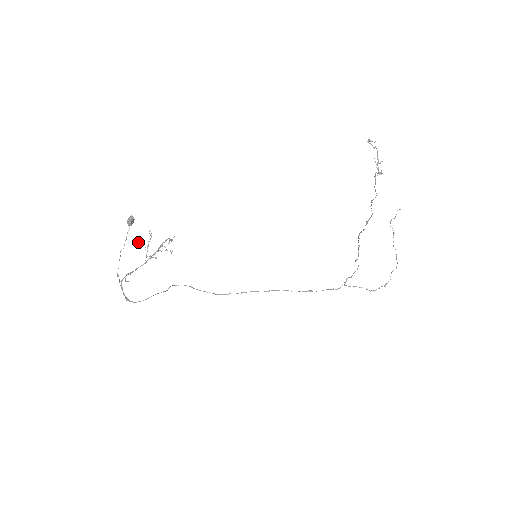
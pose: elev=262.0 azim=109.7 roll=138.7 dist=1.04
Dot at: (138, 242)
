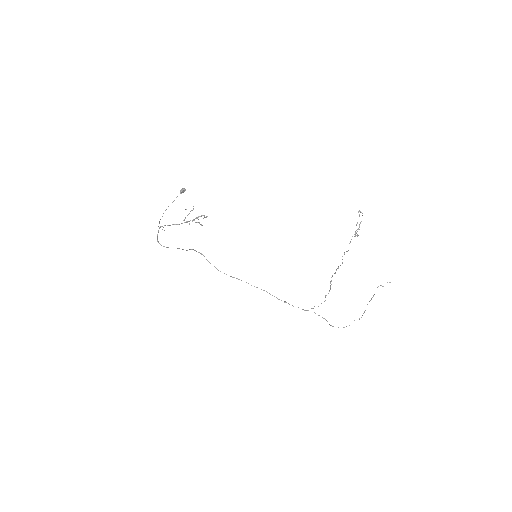
Dot at: occluded
